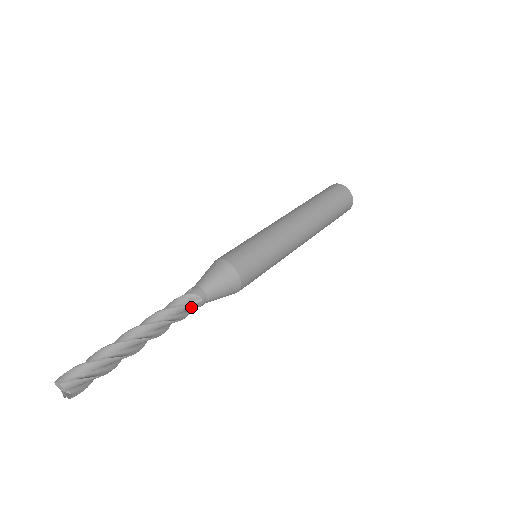
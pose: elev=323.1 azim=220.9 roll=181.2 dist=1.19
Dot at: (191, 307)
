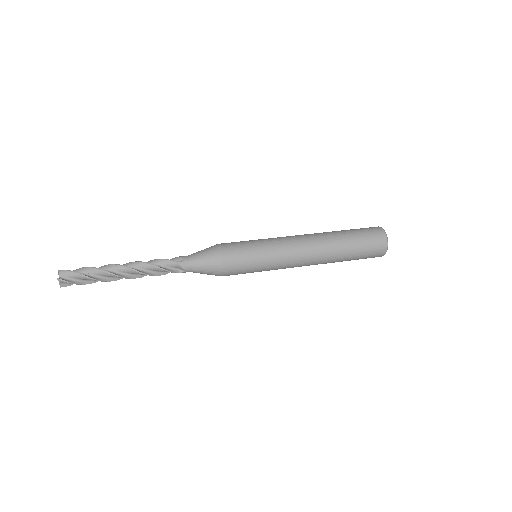
Dot at: (173, 272)
